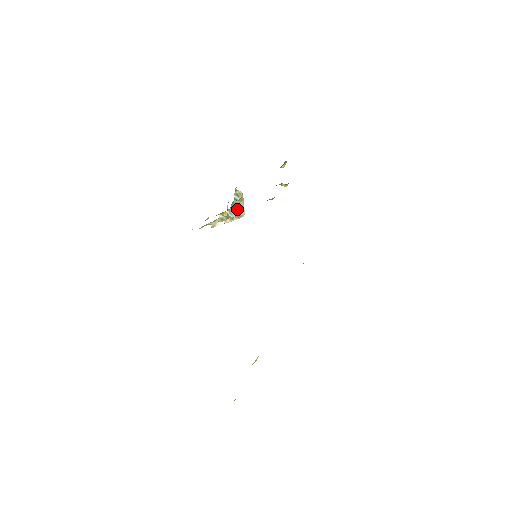
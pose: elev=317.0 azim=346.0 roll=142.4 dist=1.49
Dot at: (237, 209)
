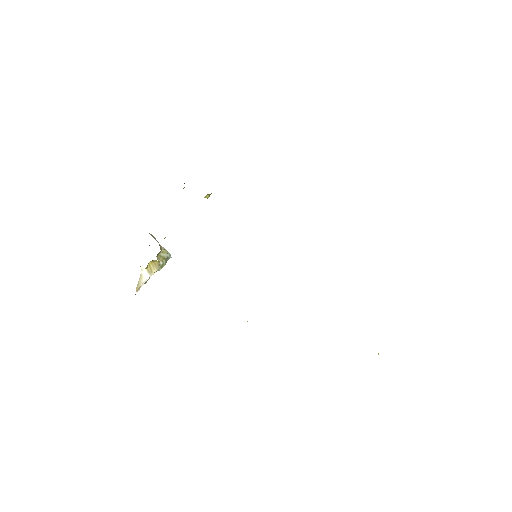
Dot at: (161, 252)
